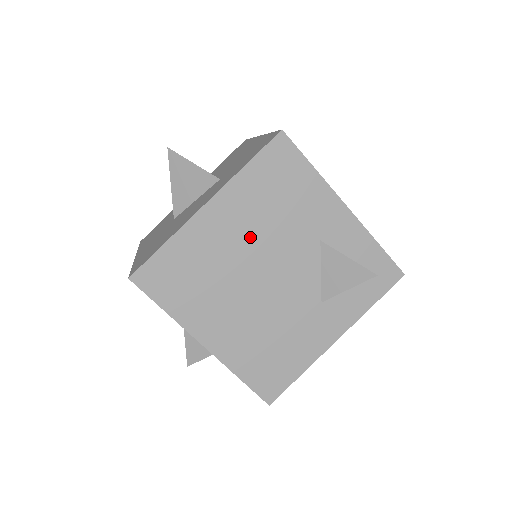
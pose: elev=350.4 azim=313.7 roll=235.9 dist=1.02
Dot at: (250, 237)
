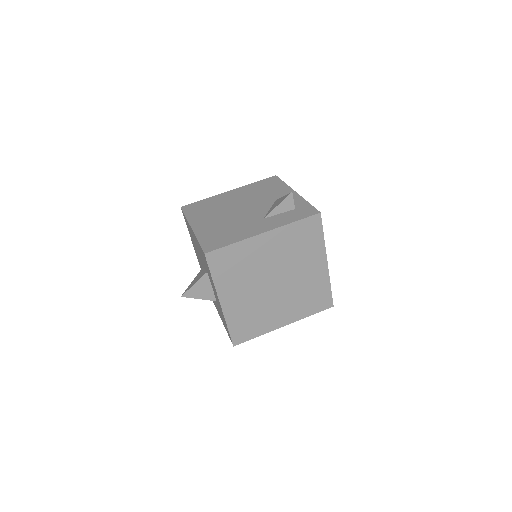
Dot at: (242, 199)
